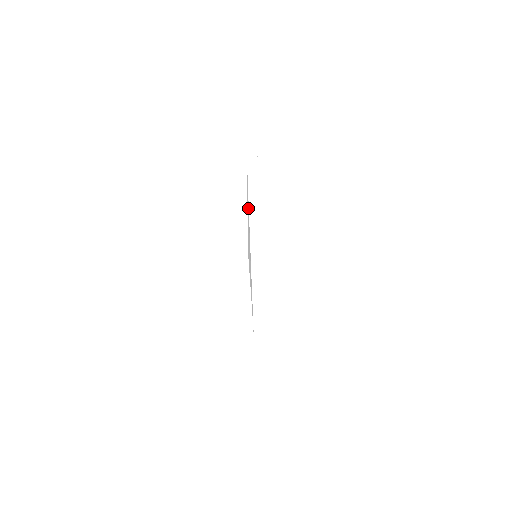
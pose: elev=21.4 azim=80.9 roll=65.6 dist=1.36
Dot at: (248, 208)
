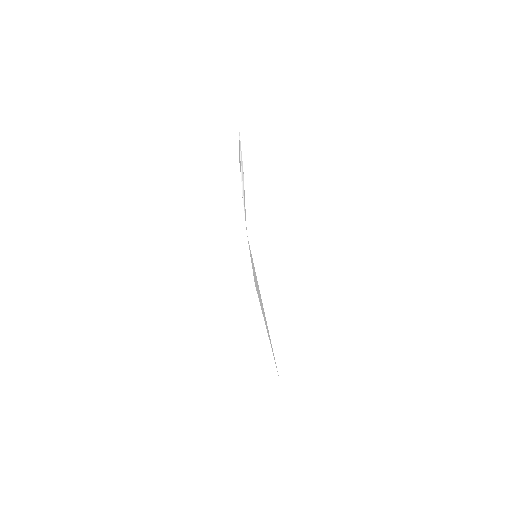
Dot at: (253, 263)
